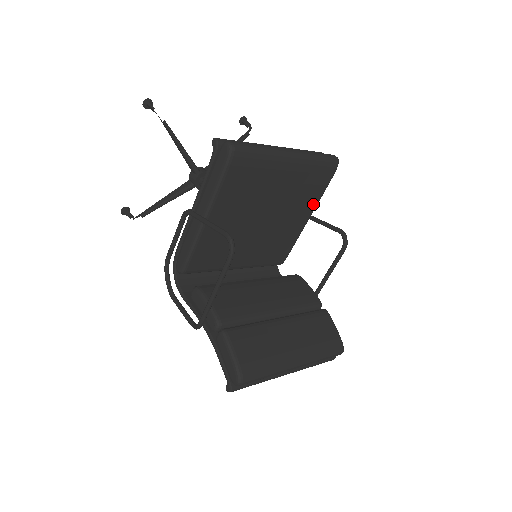
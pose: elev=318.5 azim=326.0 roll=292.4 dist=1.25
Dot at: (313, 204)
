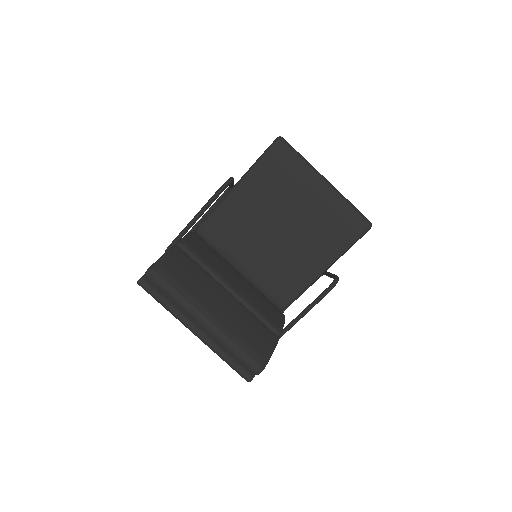
Dot at: (332, 255)
